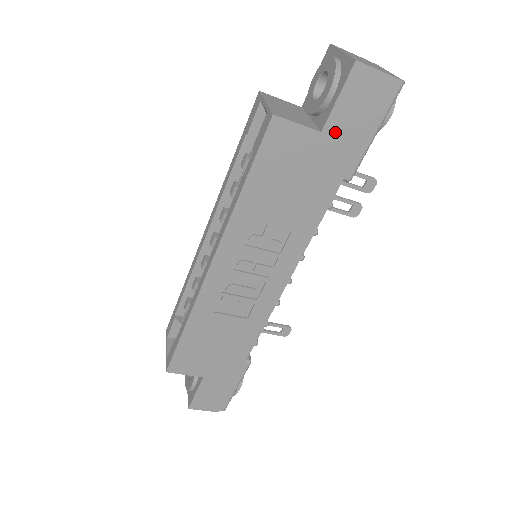
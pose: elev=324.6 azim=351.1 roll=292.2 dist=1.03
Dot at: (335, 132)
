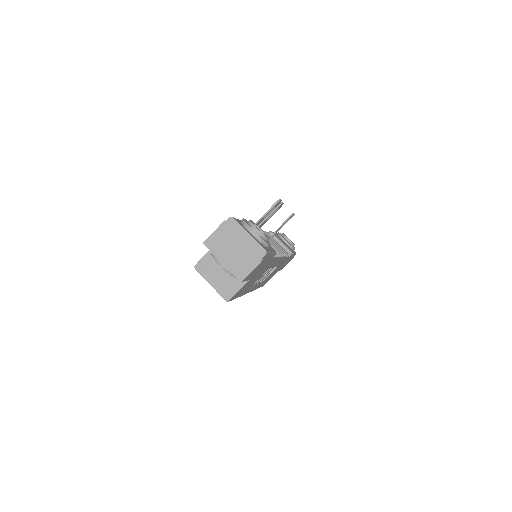
Dot at: (255, 274)
